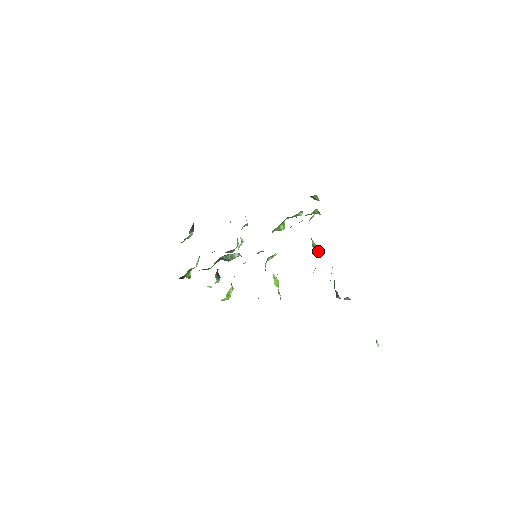
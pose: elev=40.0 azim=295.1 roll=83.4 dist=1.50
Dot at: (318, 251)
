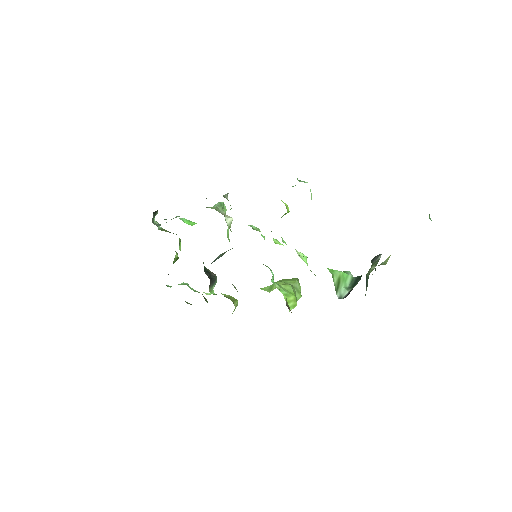
Dot at: (345, 282)
